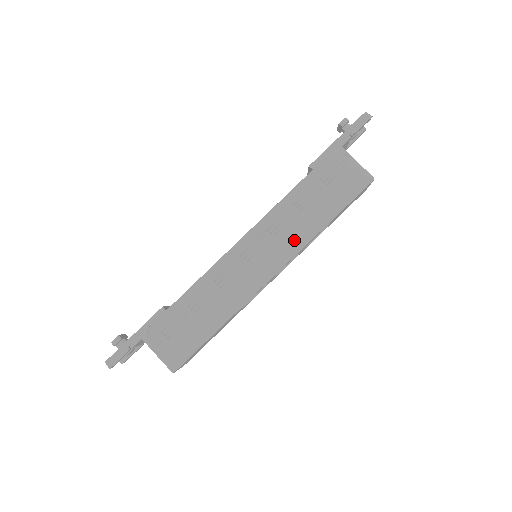
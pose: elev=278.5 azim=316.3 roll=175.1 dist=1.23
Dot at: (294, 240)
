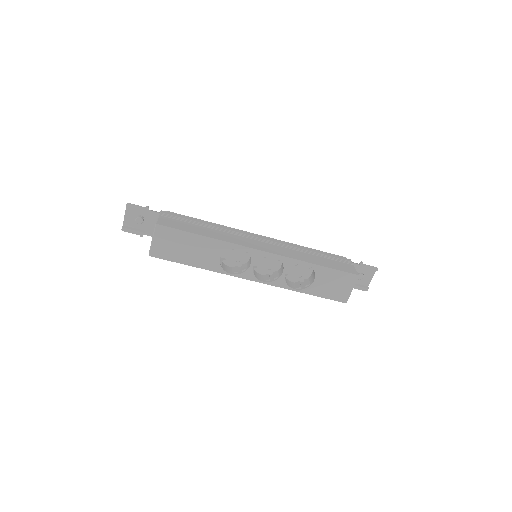
Dot at: (289, 254)
